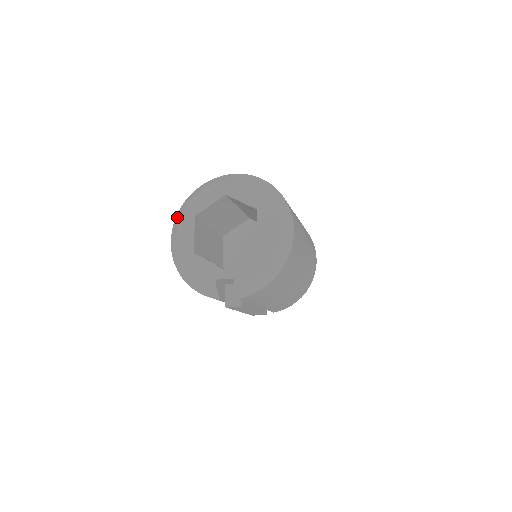
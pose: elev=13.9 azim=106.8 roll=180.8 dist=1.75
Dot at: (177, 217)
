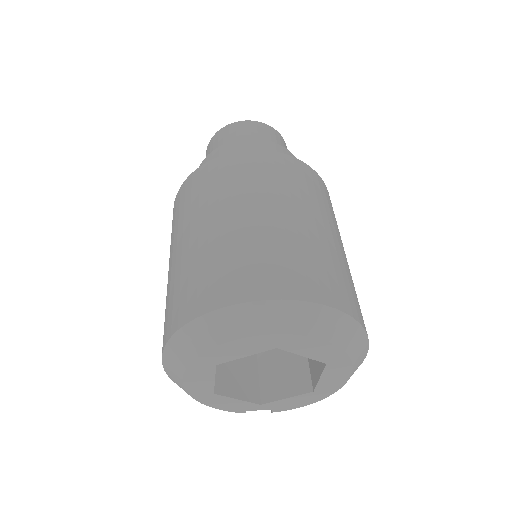
Dot at: (175, 350)
